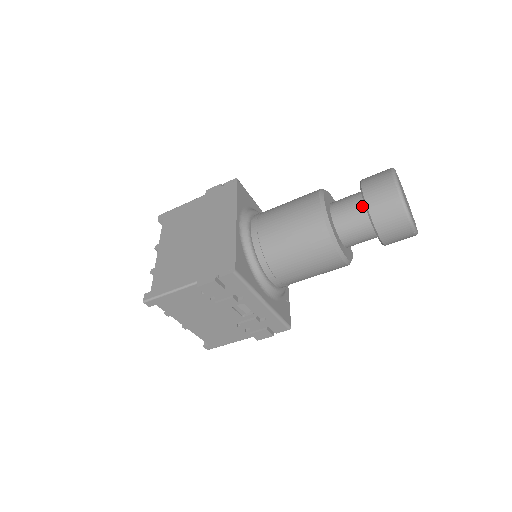
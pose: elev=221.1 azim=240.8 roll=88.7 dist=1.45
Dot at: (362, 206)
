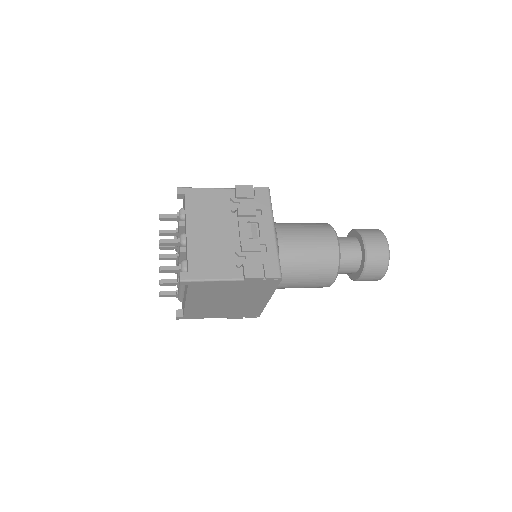
Dot at: (352, 274)
